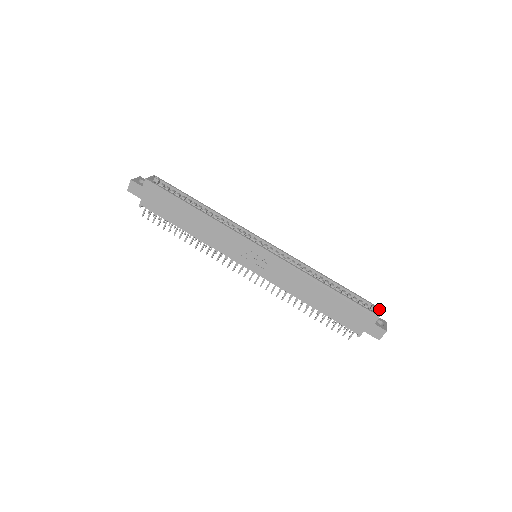
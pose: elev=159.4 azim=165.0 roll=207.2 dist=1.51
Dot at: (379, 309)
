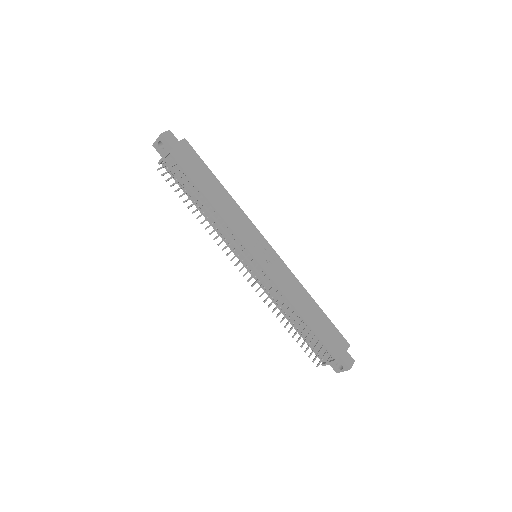
Dot at: occluded
